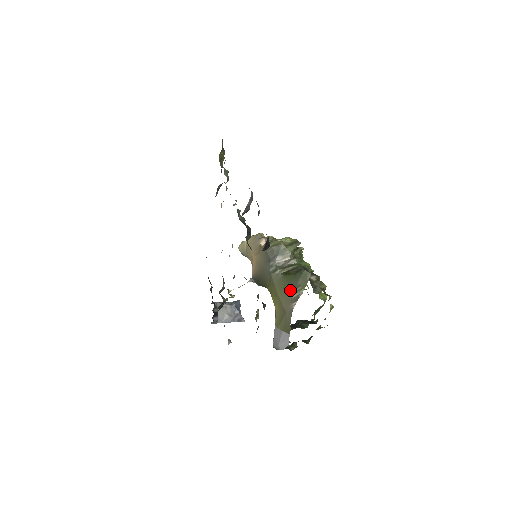
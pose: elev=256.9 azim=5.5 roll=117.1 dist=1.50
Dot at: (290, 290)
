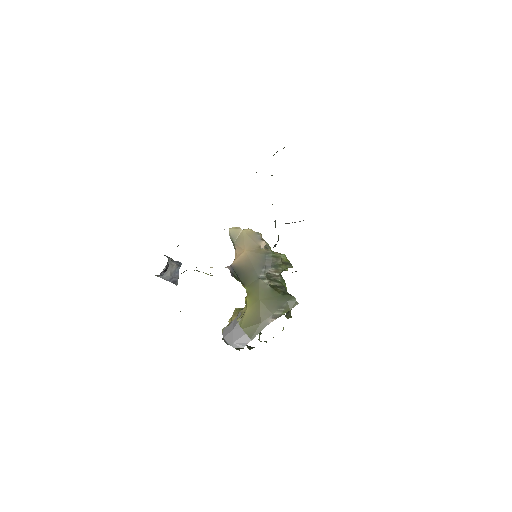
Dot at: (274, 306)
